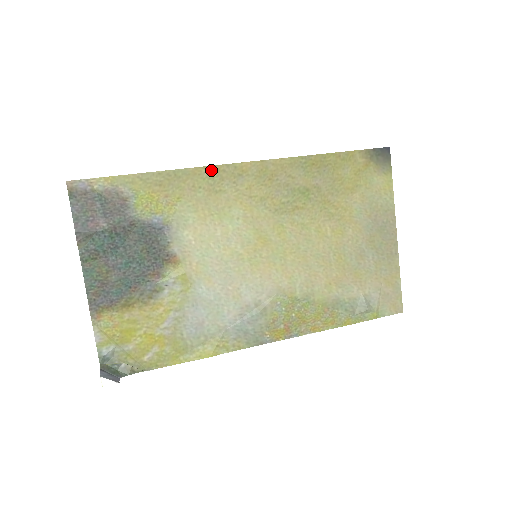
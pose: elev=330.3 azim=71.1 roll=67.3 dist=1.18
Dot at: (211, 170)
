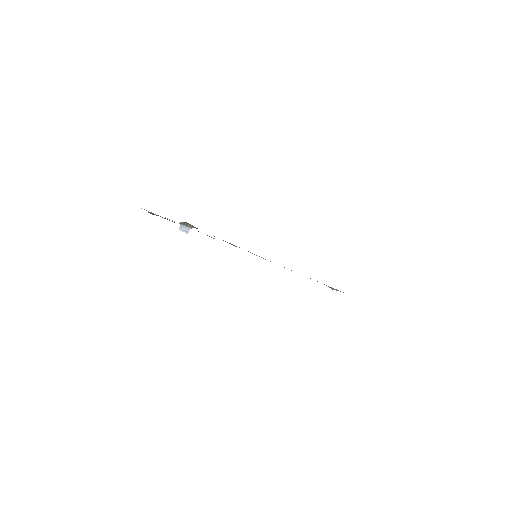
Dot at: occluded
